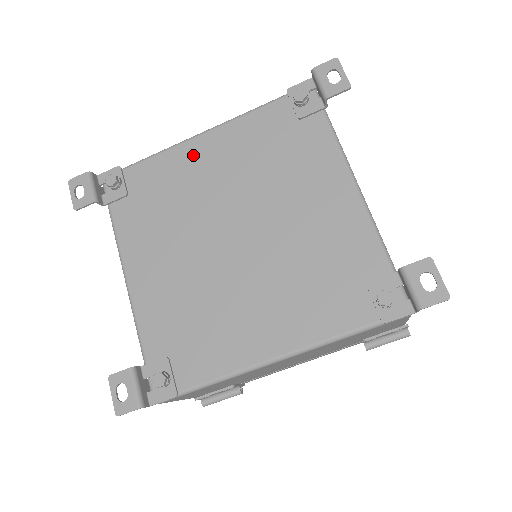
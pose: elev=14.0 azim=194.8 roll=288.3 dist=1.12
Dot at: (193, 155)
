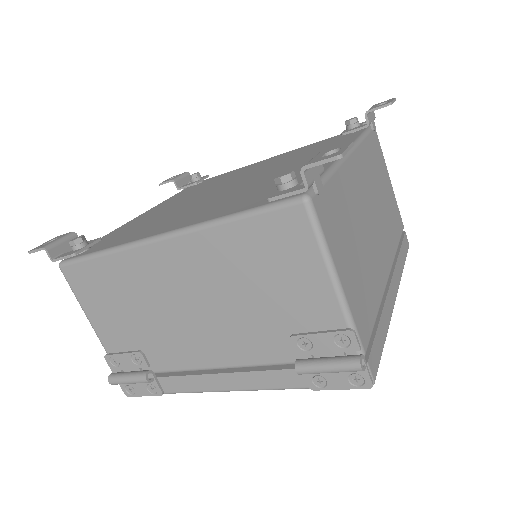
Dot at: (255, 165)
